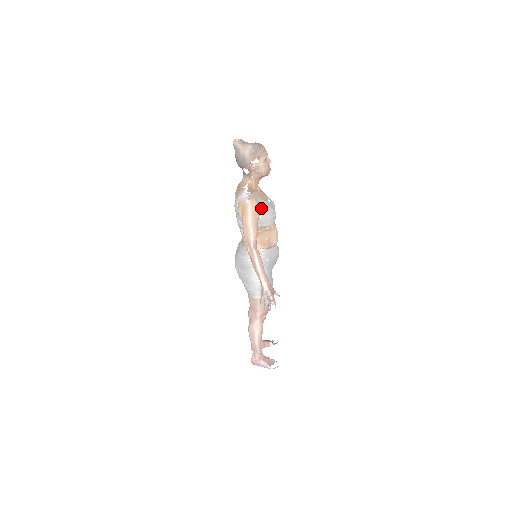
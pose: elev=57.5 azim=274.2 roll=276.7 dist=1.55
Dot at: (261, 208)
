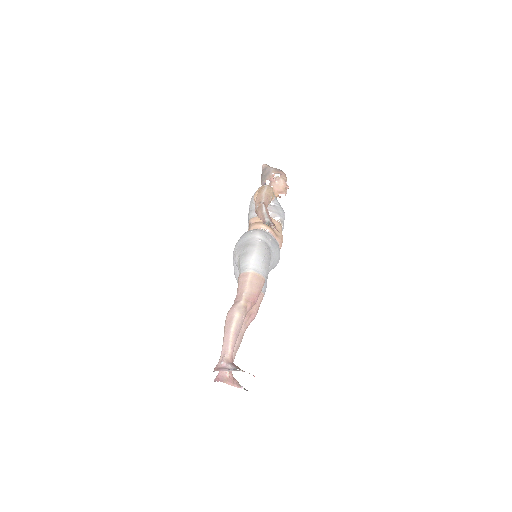
Dot at: (275, 198)
